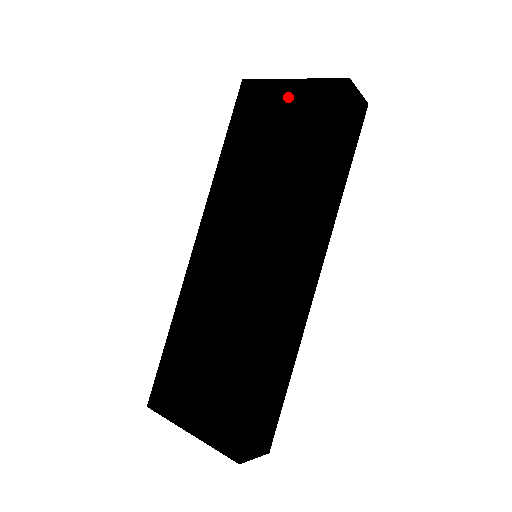
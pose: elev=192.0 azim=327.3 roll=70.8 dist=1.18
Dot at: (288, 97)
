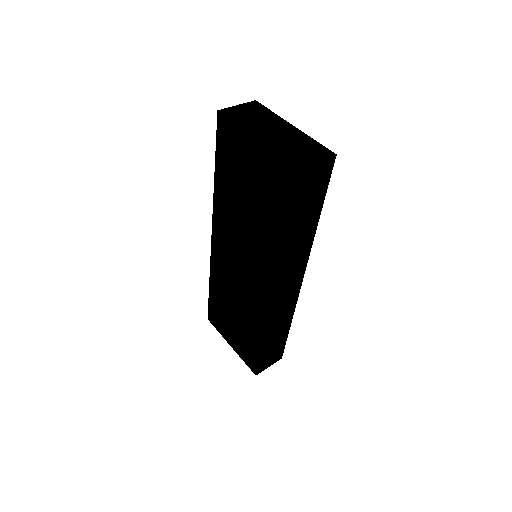
Dot at: (254, 156)
